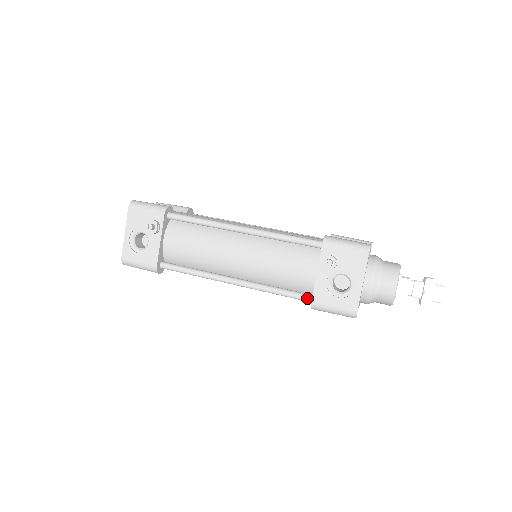
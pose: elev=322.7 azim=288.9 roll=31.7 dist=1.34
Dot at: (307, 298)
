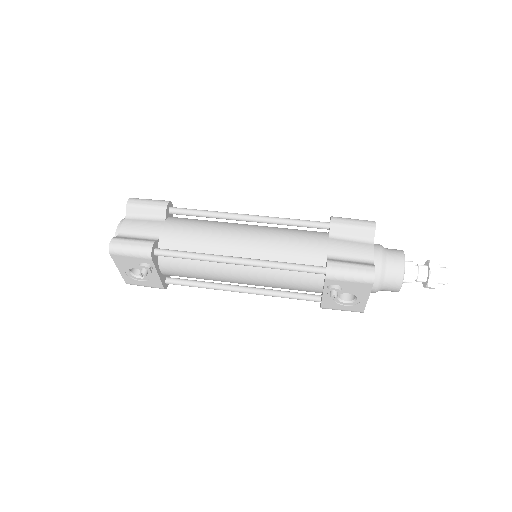
Dot at: (316, 301)
